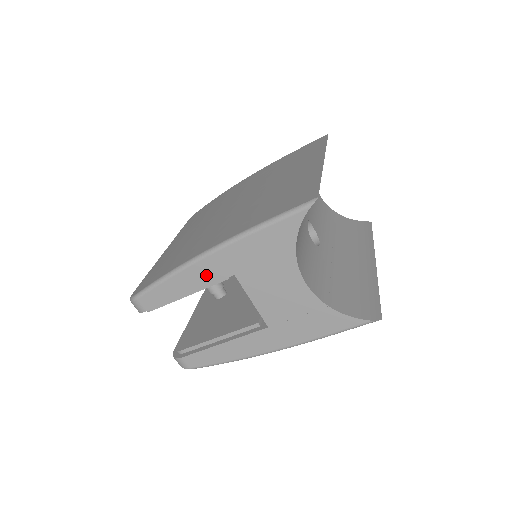
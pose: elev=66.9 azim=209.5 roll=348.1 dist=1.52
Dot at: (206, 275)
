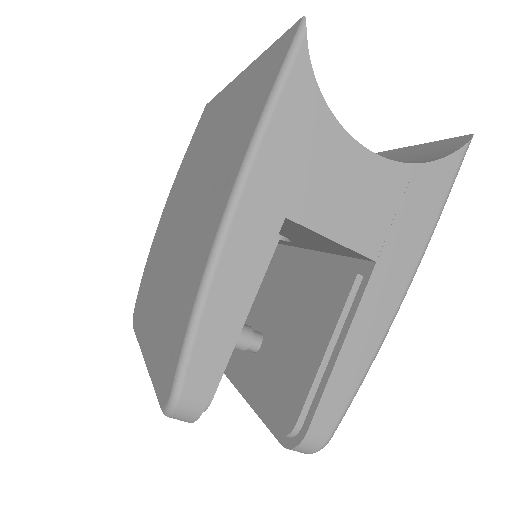
Dot at: (250, 253)
